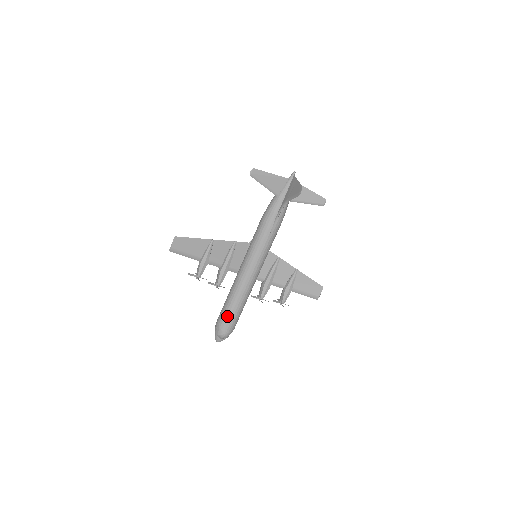
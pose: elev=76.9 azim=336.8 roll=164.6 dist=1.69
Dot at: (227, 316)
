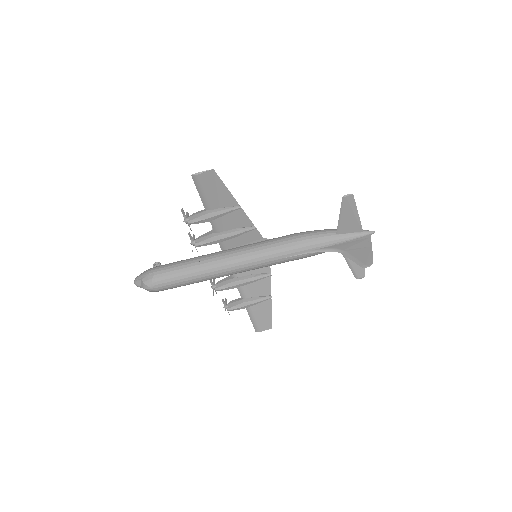
Dot at: (171, 277)
